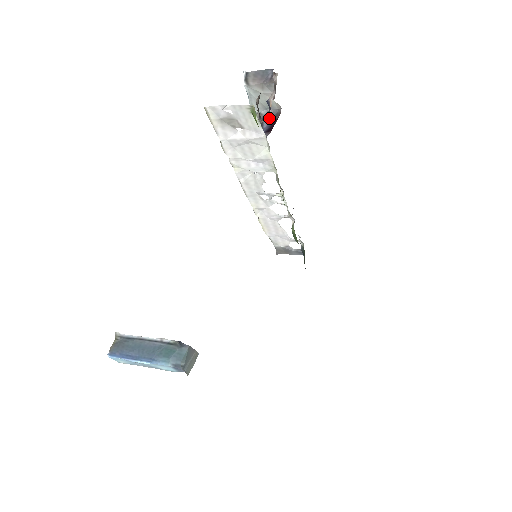
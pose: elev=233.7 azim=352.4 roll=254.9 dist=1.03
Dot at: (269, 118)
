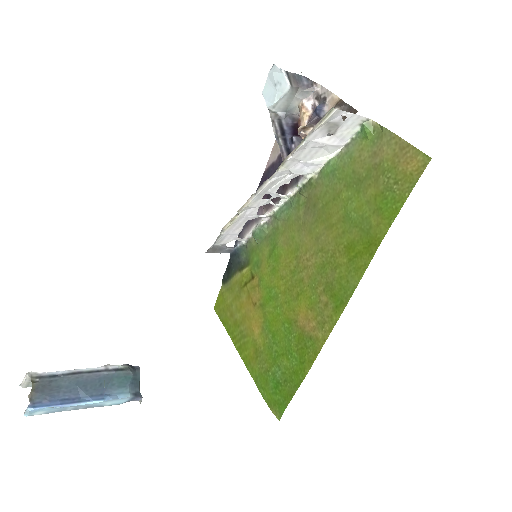
Dot at: (286, 121)
